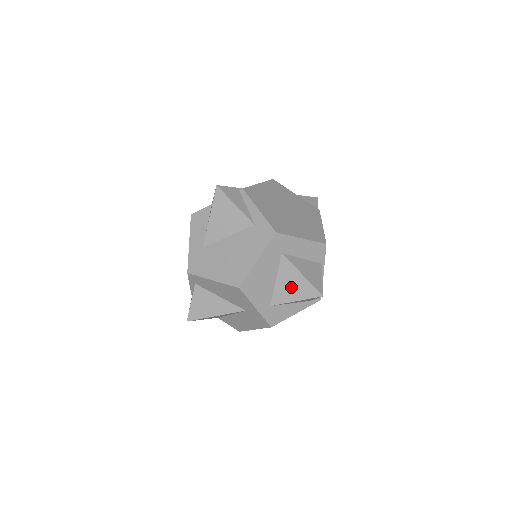
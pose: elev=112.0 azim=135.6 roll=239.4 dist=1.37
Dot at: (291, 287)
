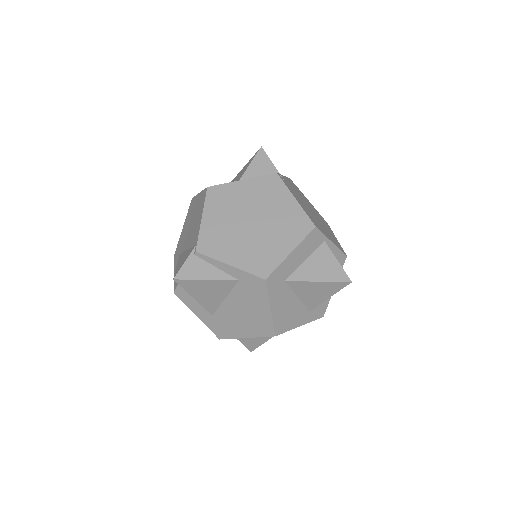
Dot at: (316, 293)
